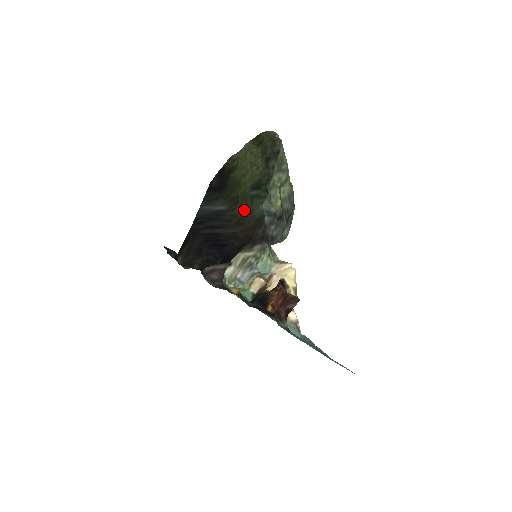
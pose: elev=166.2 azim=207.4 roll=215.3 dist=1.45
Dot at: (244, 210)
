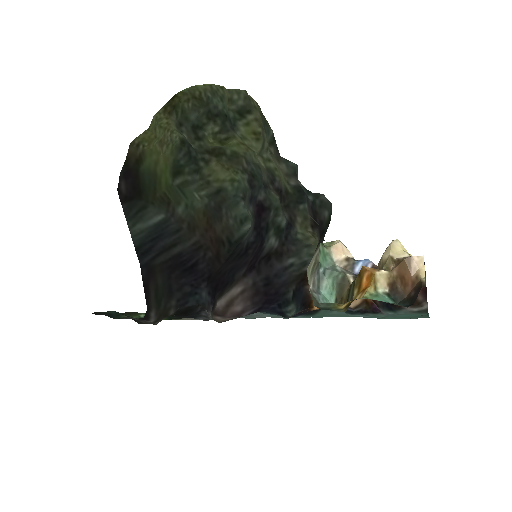
Dot at: (184, 208)
